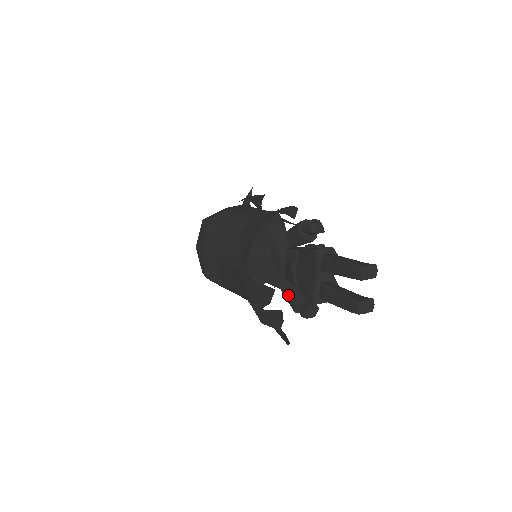
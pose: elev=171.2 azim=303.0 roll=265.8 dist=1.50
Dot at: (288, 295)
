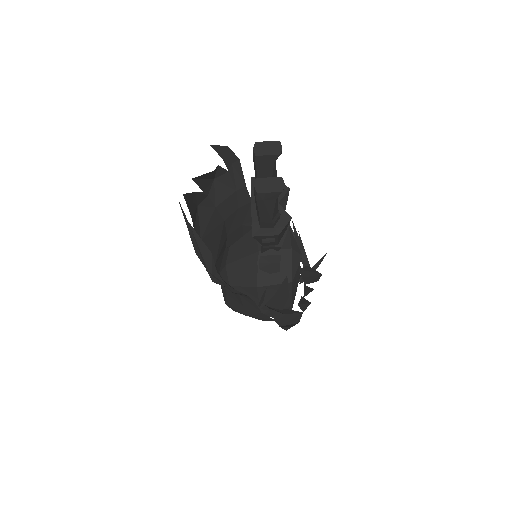
Dot at: occluded
